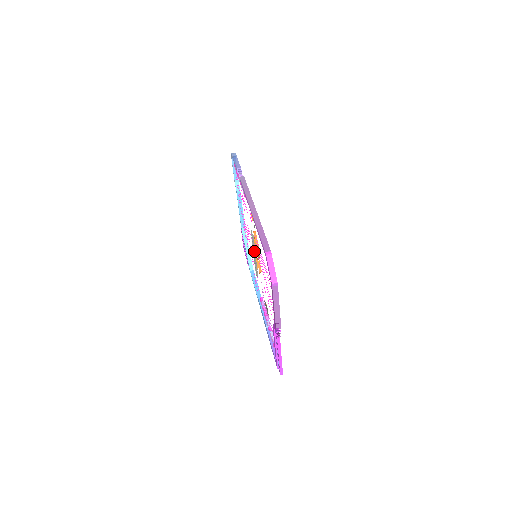
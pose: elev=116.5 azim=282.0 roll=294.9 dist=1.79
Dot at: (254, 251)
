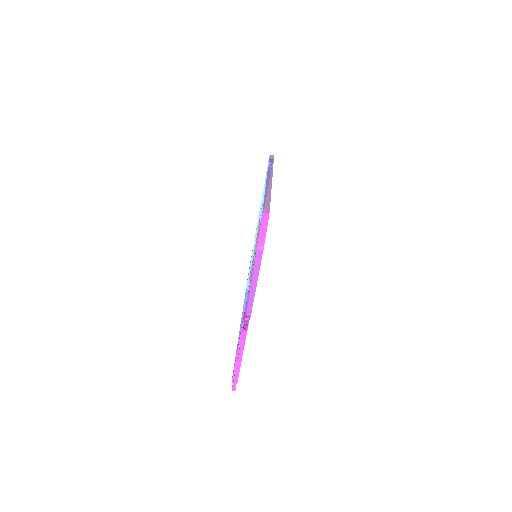
Dot at: (255, 246)
